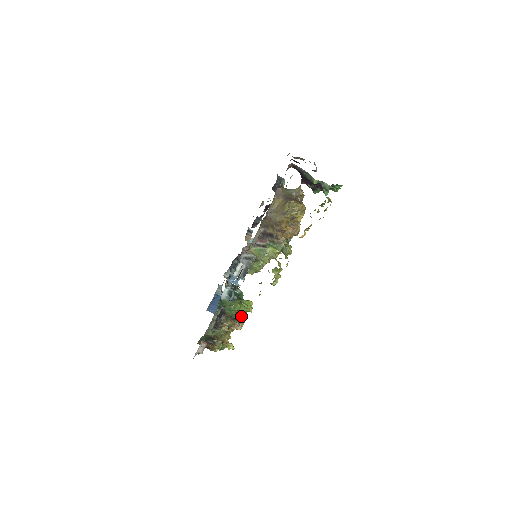
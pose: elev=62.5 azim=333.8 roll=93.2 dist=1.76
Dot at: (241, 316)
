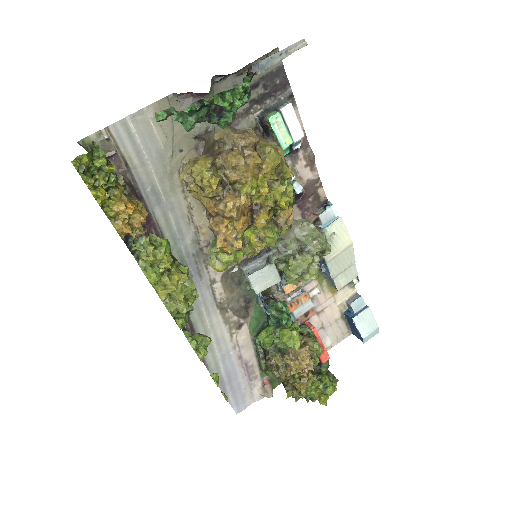
Dot at: (291, 353)
